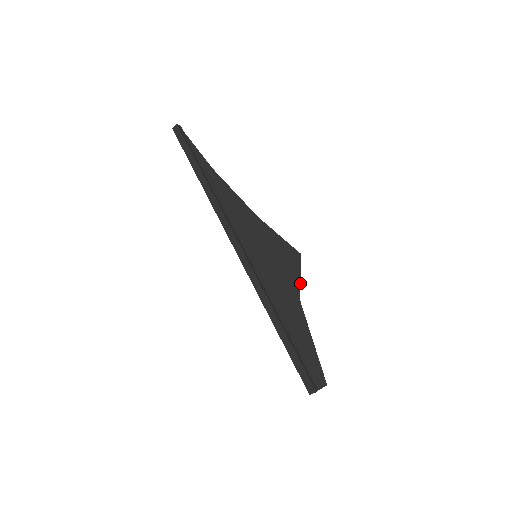
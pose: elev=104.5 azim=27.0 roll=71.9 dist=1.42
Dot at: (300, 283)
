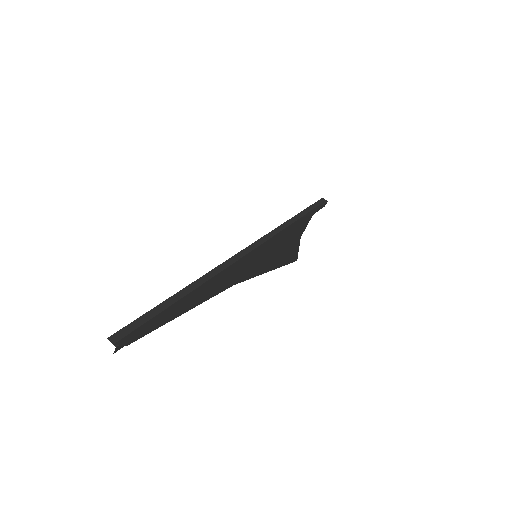
Dot at: occluded
